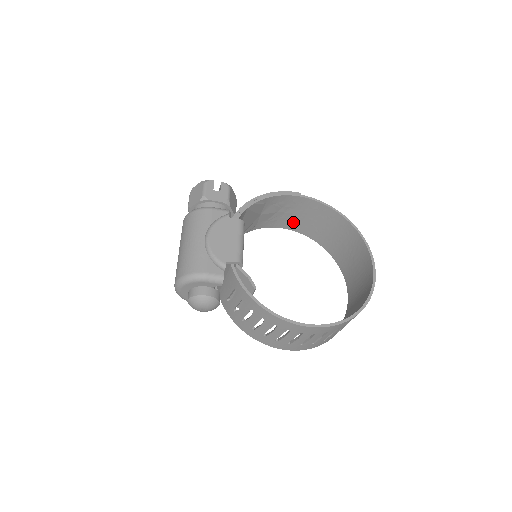
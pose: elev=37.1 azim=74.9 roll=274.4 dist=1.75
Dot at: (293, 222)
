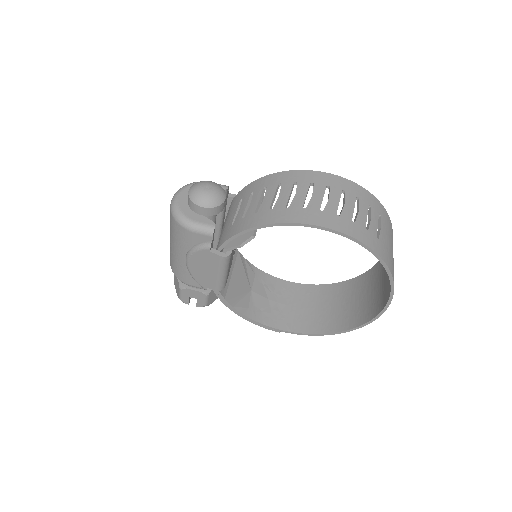
Dot at: (289, 319)
